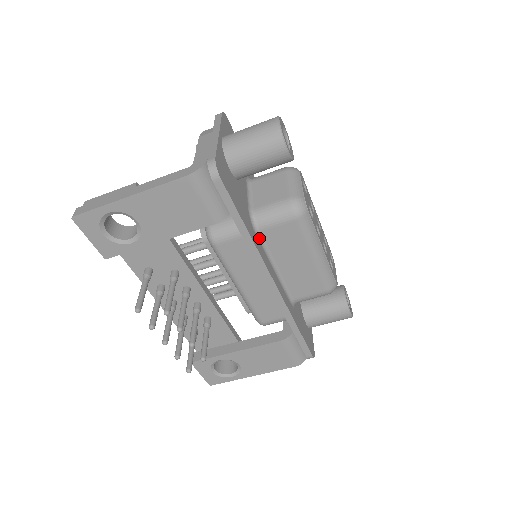
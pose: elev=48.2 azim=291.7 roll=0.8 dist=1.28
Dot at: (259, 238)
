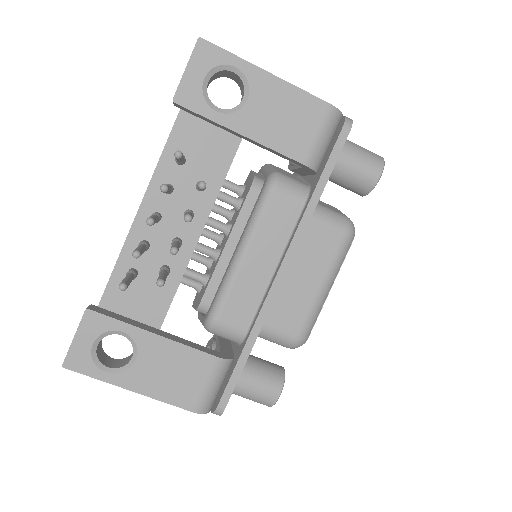
Dot at: occluded
